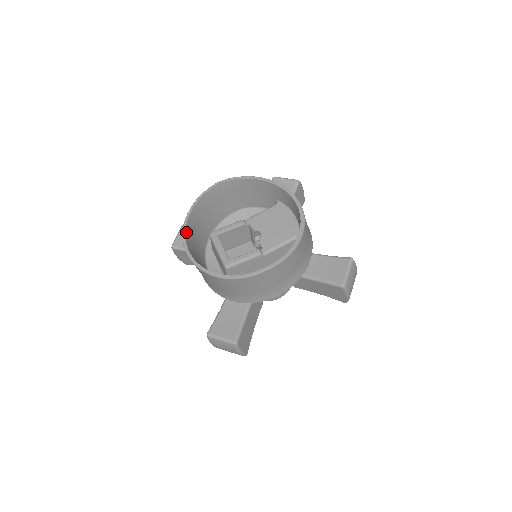
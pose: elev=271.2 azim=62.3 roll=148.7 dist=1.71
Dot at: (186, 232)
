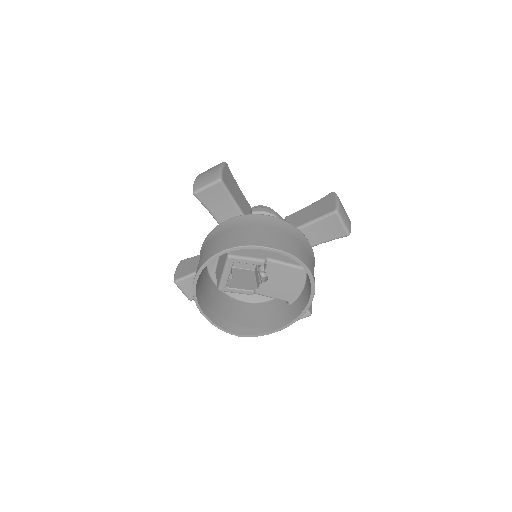
Dot at: (206, 265)
